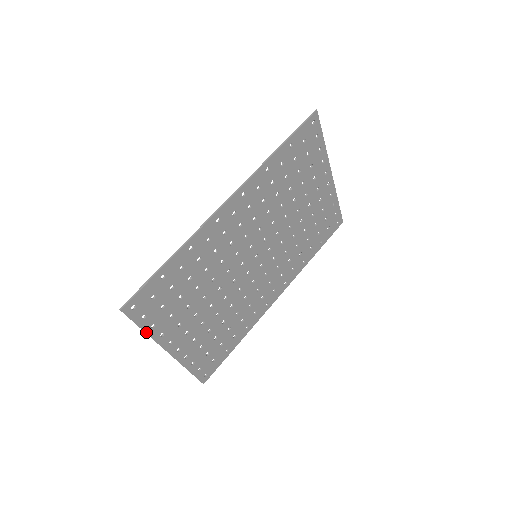
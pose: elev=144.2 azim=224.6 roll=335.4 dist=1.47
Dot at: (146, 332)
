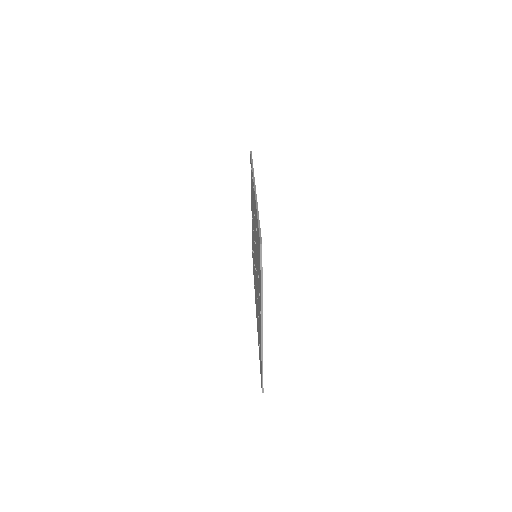
Dot at: (262, 286)
